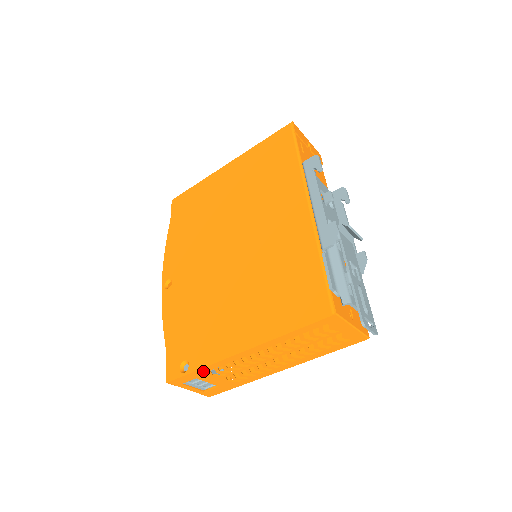
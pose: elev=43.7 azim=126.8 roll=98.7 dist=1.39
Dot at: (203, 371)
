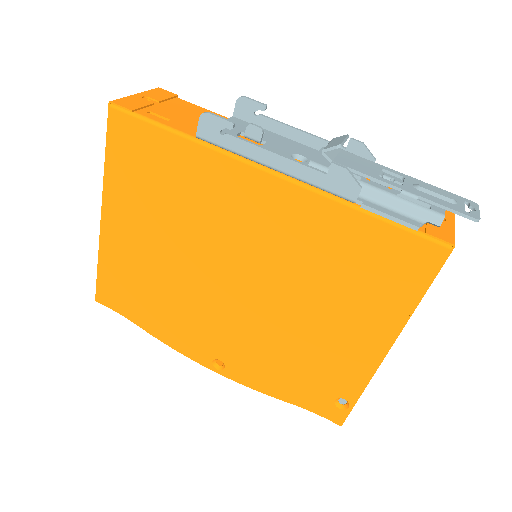
Dot at: occluded
